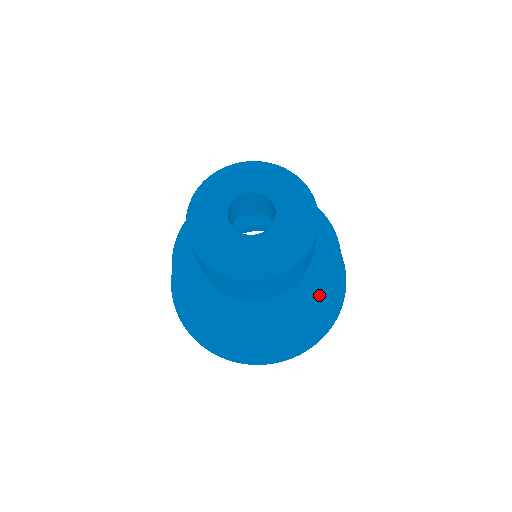
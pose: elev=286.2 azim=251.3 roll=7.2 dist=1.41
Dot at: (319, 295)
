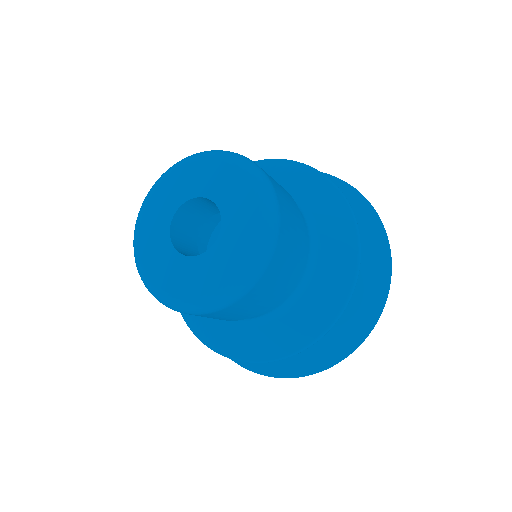
Dot at: (270, 346)
